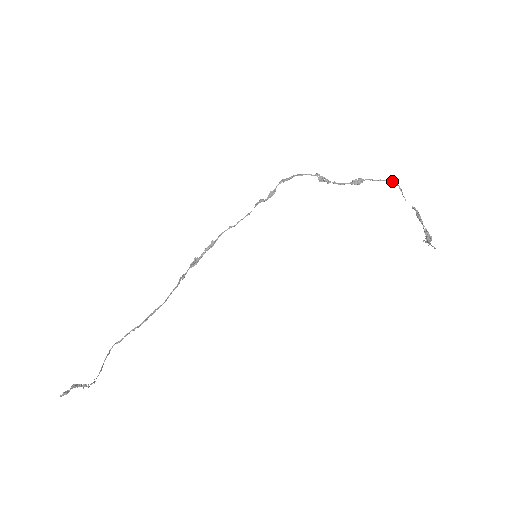
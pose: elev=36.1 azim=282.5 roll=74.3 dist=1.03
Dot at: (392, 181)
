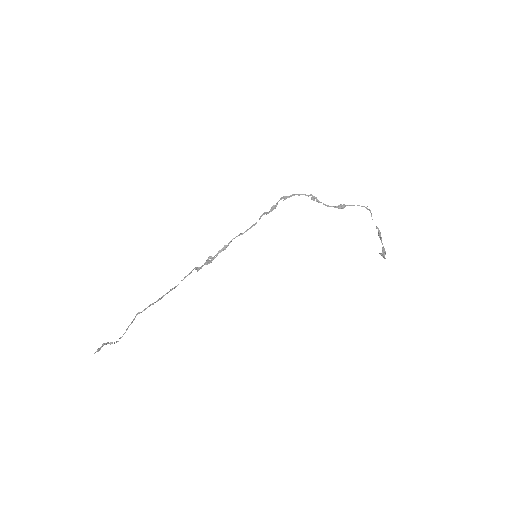
Dot at: (366, 207)
